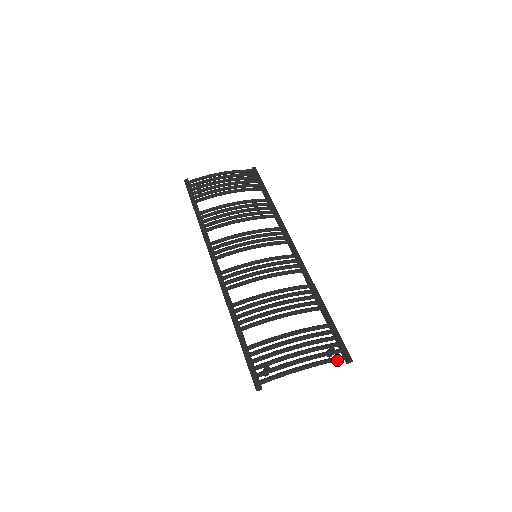
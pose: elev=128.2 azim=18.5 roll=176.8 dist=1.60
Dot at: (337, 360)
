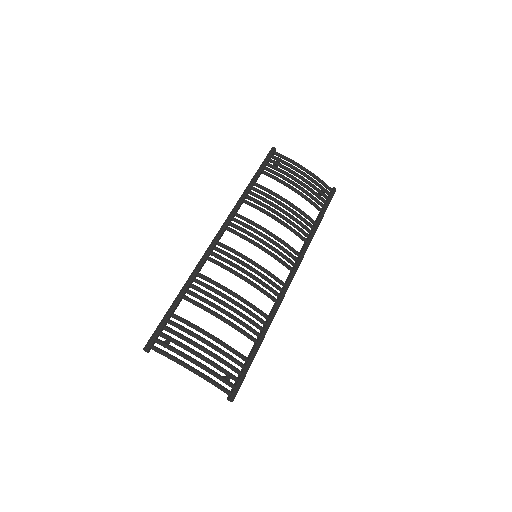
Dot at: (222, 390)
